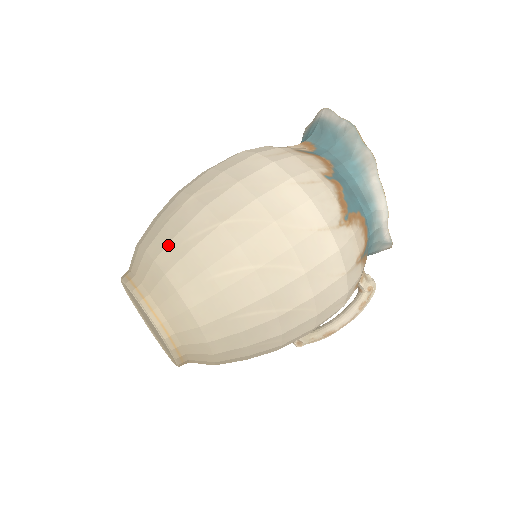
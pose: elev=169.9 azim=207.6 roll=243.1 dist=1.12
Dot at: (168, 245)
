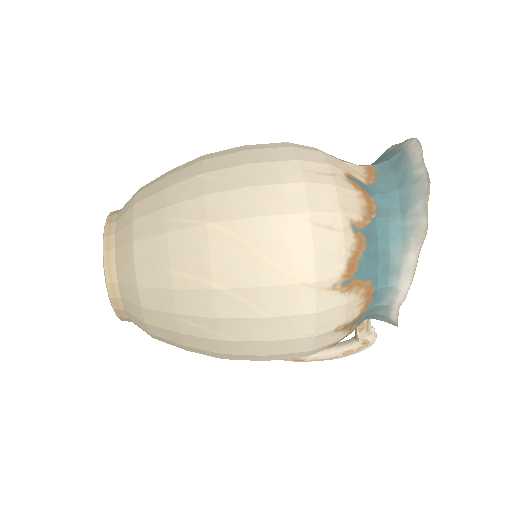
Dot at: (151, 214)
